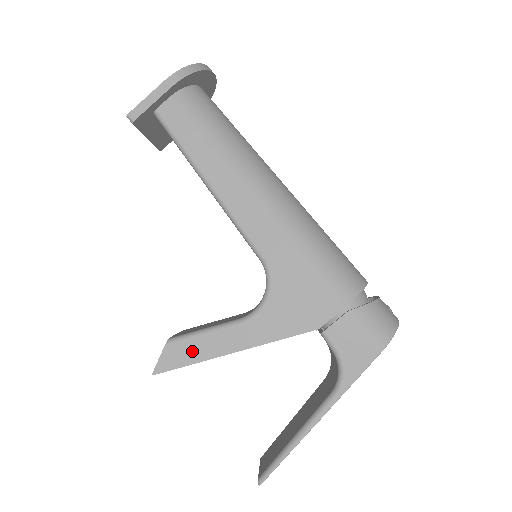
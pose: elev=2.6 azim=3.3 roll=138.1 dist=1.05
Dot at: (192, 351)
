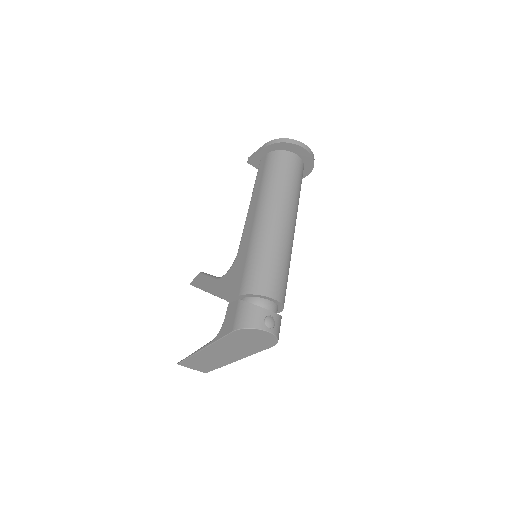
Dot at: (201, 282)
